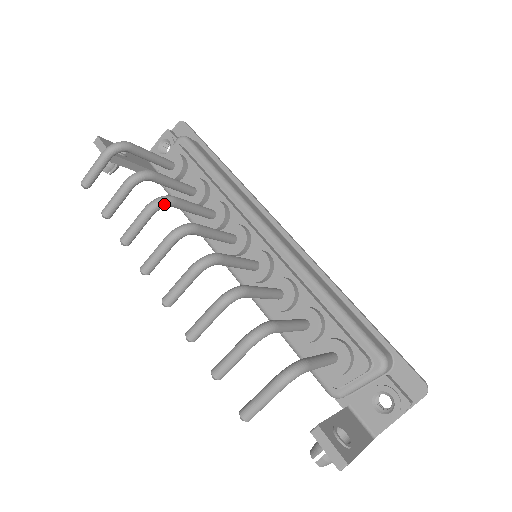
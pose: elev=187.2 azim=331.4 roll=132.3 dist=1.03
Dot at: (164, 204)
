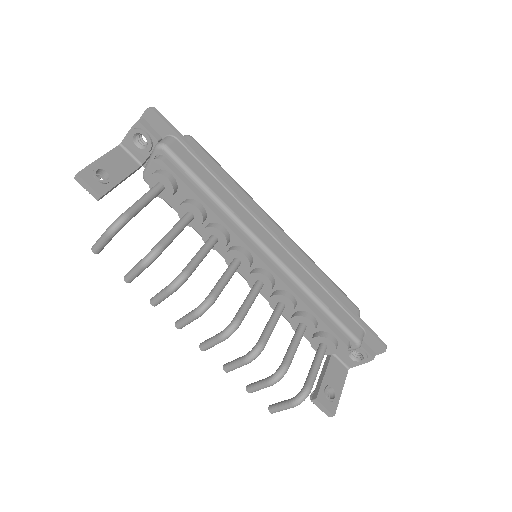
Dot at: (182, 284)
